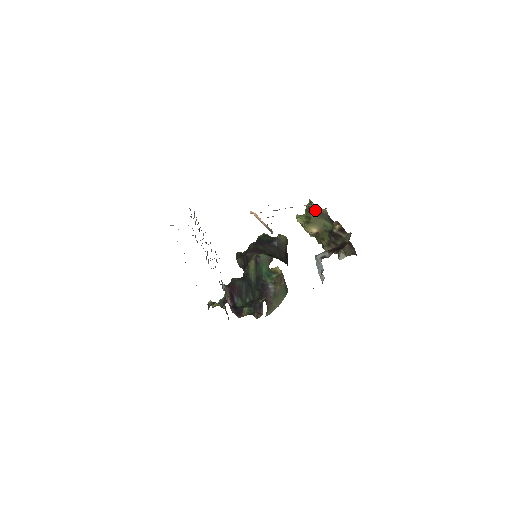
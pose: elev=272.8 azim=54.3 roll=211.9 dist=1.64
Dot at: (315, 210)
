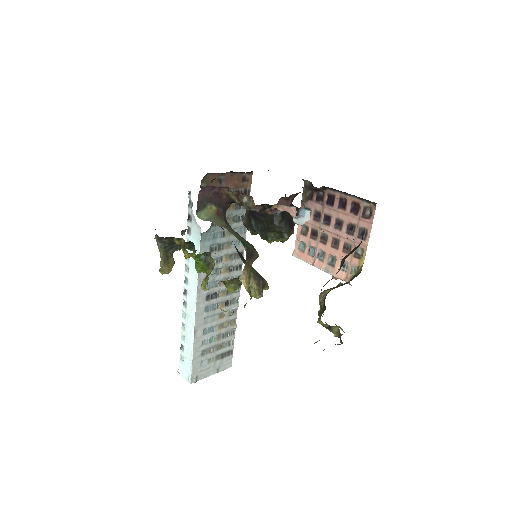
Dot at: occluded
